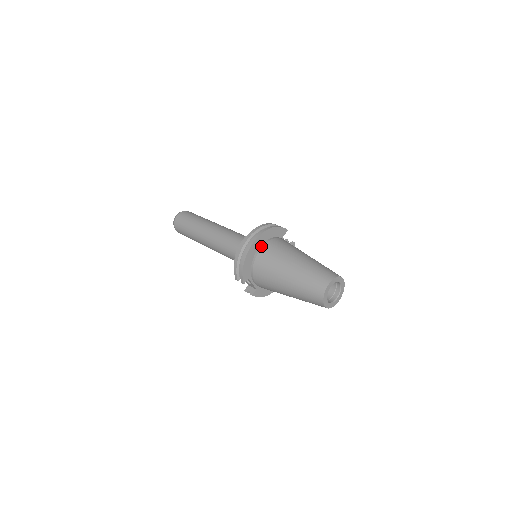
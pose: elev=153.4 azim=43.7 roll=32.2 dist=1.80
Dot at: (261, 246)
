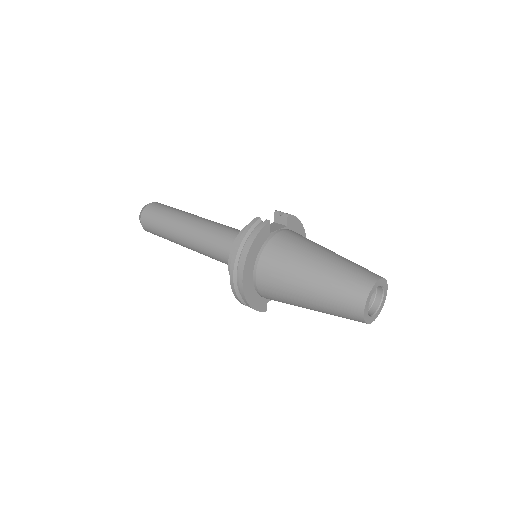
Dot at: (254, 275)
